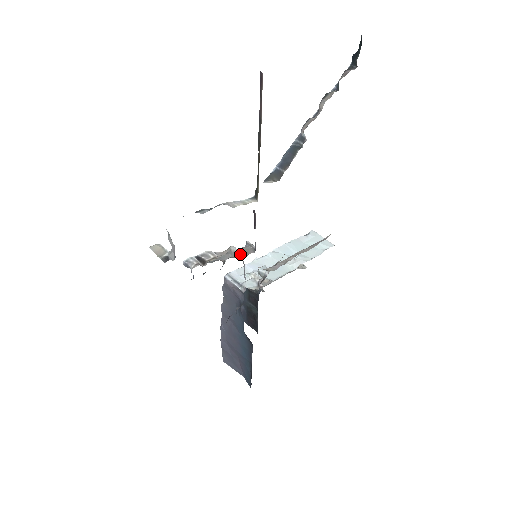
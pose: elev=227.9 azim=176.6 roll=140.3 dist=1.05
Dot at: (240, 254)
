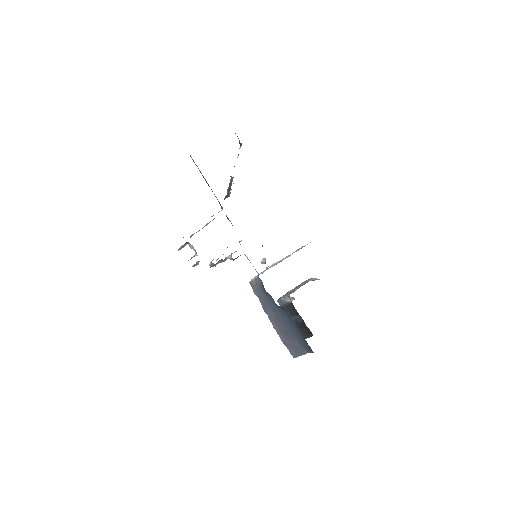
Dot at: occluded
